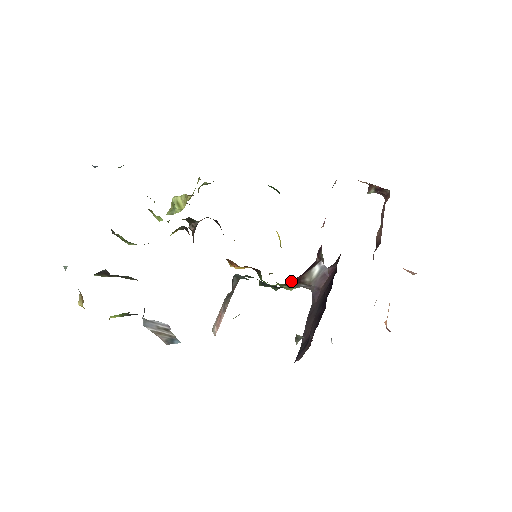
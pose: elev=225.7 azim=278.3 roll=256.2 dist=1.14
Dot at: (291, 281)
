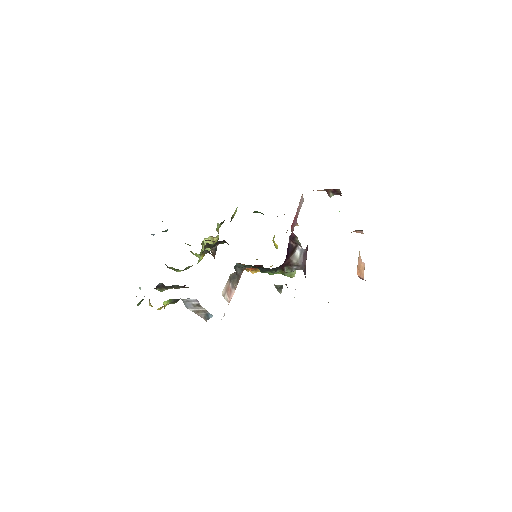
Dot at: (283, 265)
